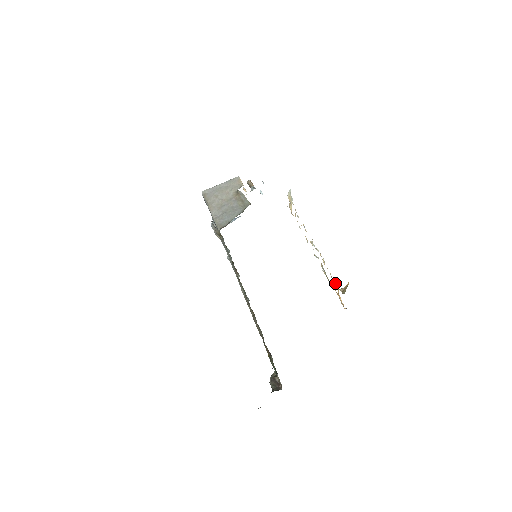
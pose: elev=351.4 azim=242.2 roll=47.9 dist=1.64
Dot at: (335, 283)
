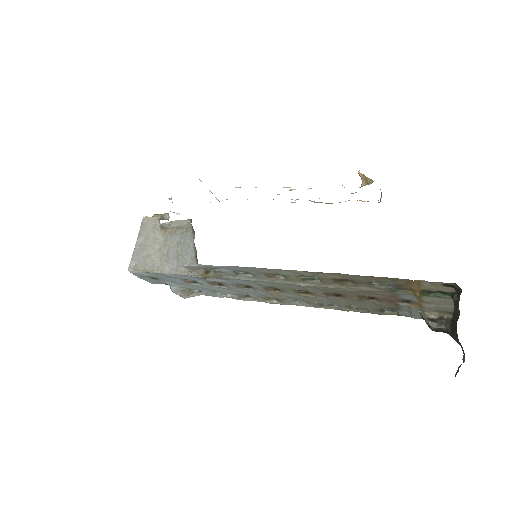
Dot at: occluded
